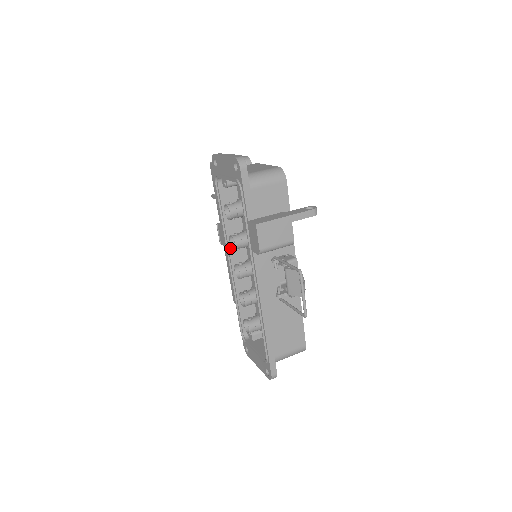
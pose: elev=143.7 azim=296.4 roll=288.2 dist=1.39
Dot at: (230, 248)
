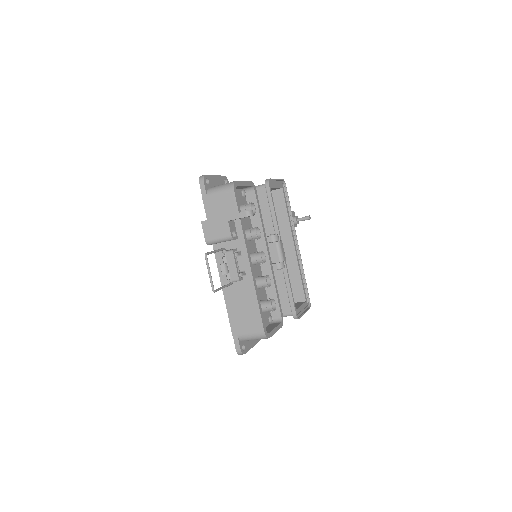
Dot at: occluded
